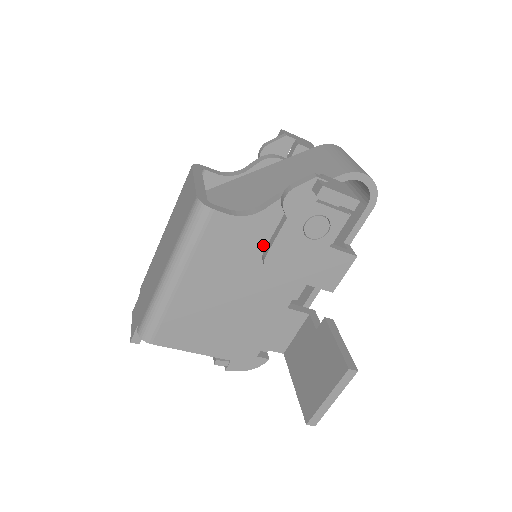
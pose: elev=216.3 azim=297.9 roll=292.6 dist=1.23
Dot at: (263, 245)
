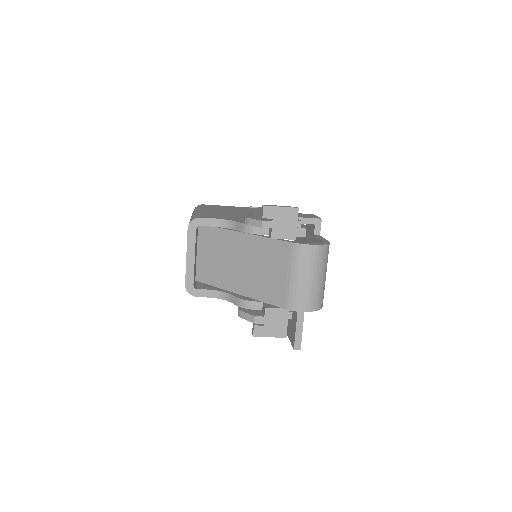
Dot at: occluded
